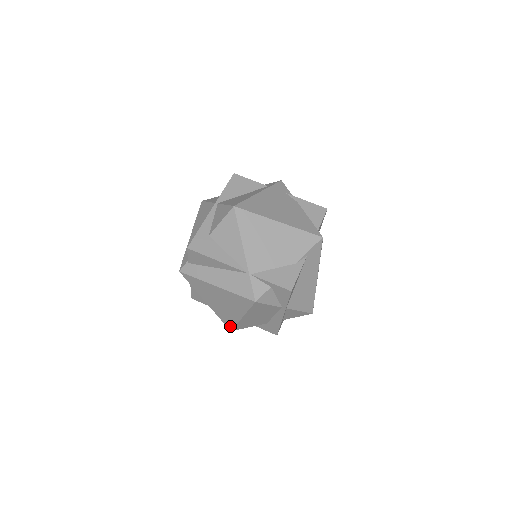
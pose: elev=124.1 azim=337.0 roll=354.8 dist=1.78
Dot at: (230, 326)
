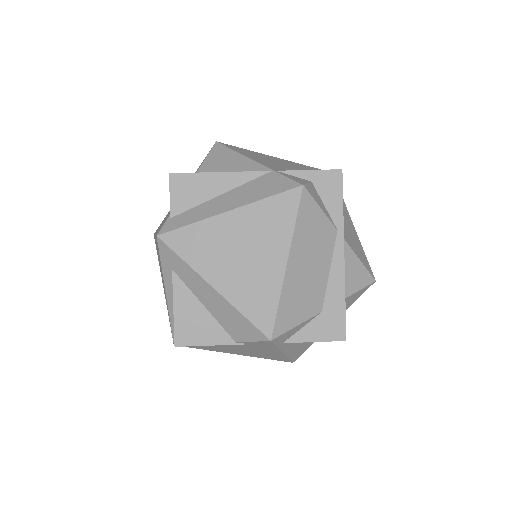
Dot at: (267, 321)
